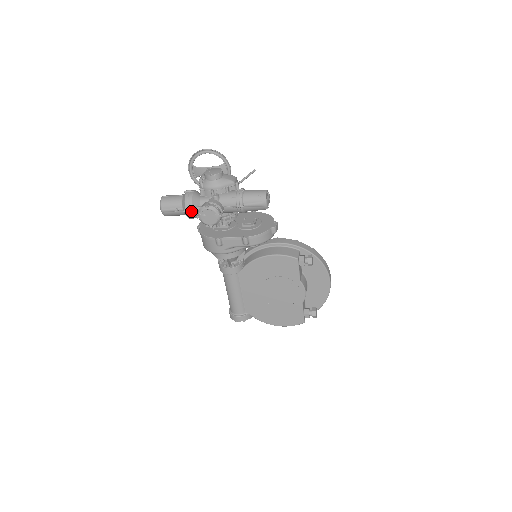
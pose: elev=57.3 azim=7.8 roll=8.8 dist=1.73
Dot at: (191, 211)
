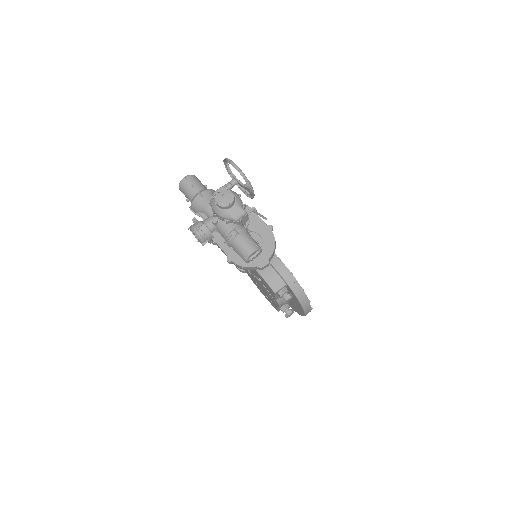
Dot at: (194, 213)
